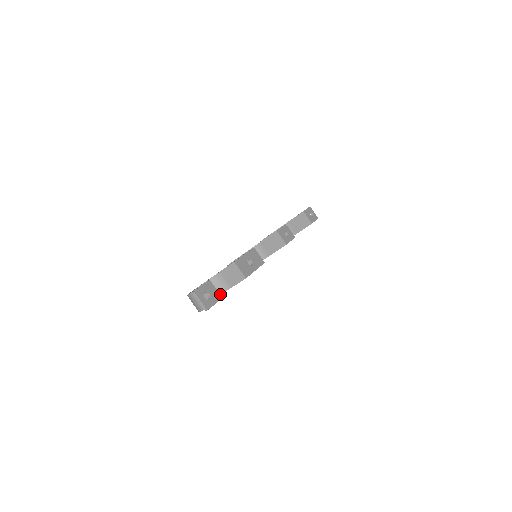
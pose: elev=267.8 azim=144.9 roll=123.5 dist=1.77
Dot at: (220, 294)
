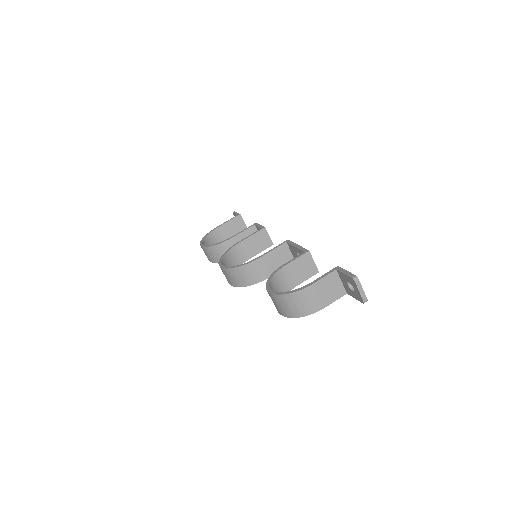
Dot at: occluded
